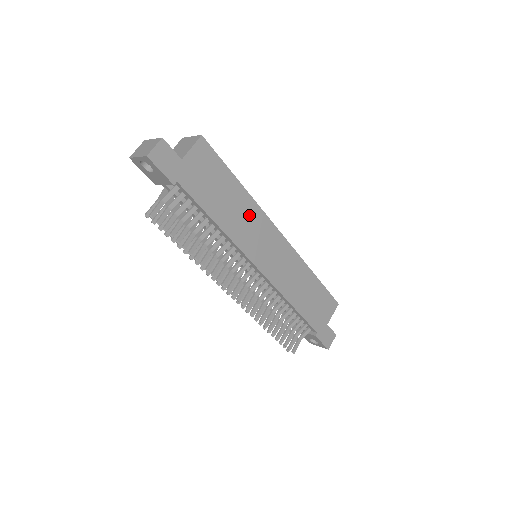
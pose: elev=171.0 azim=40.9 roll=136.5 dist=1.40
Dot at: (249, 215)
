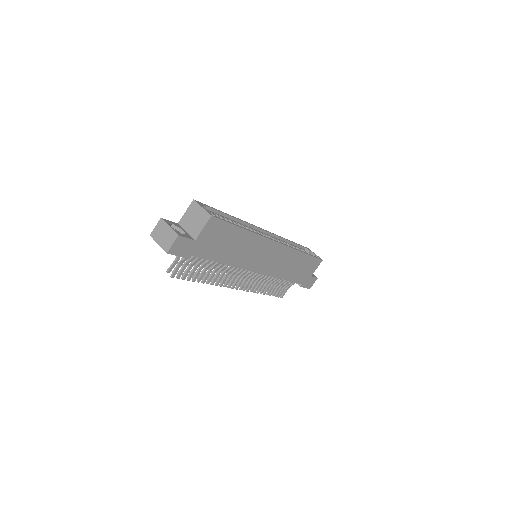
Dot at: (251, 245)
